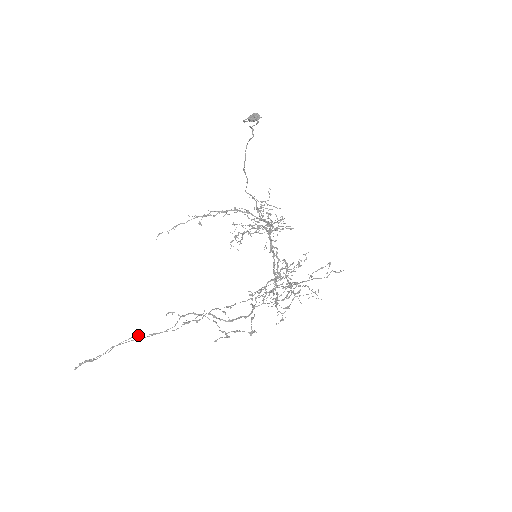
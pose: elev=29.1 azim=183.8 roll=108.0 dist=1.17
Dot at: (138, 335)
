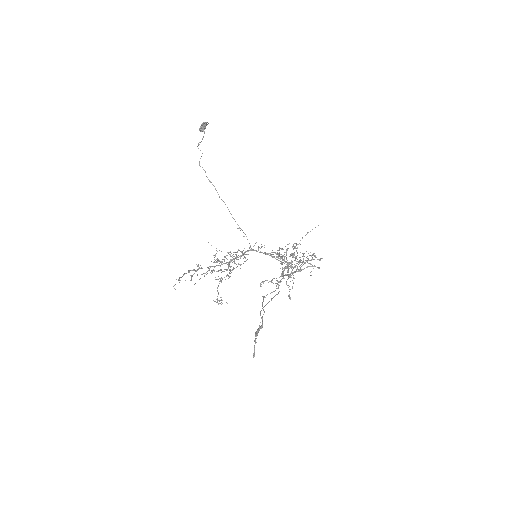
Dot at: (265, 297)
